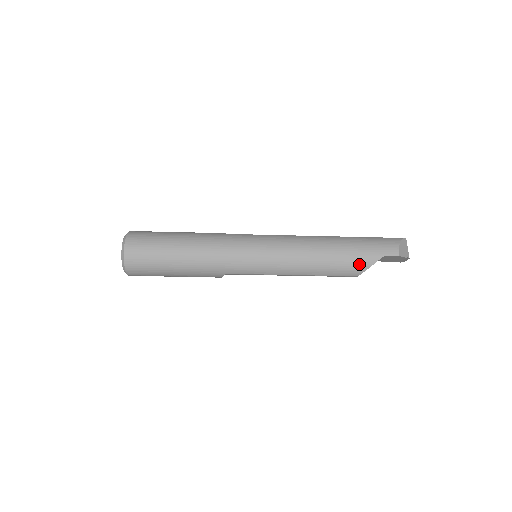
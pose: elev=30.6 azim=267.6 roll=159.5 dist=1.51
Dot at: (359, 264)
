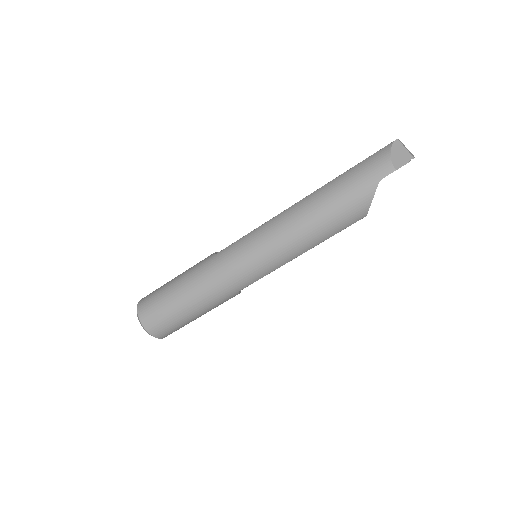
Dot at: (358, 207)
